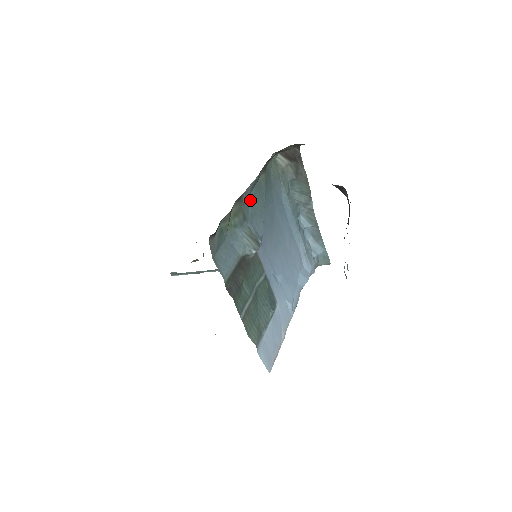
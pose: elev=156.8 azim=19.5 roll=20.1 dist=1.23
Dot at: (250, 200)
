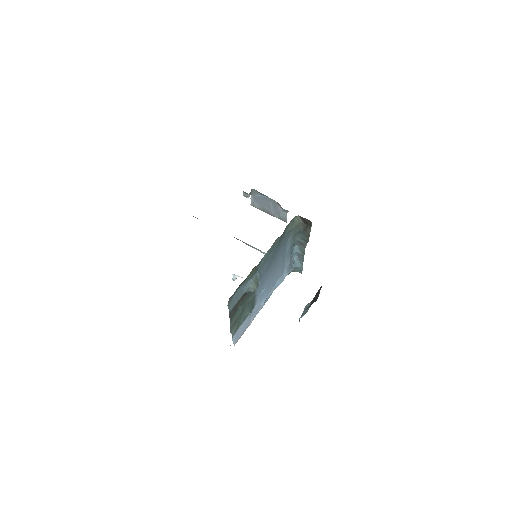
Dot at: (264, 257)
